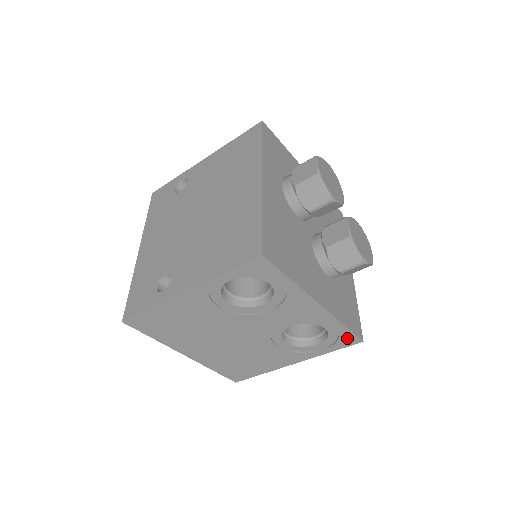
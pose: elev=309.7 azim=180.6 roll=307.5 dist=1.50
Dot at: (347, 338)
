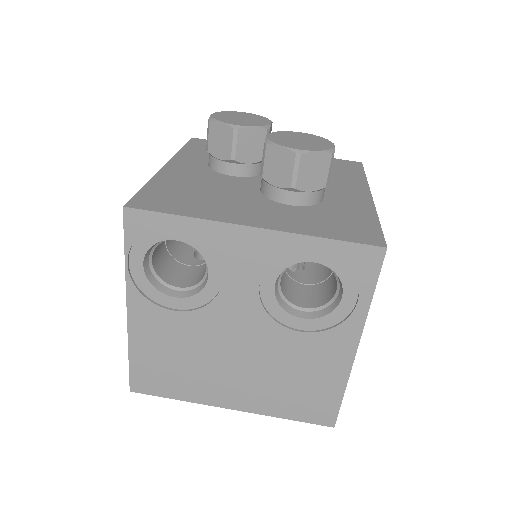
Dot at: (358, 257)
